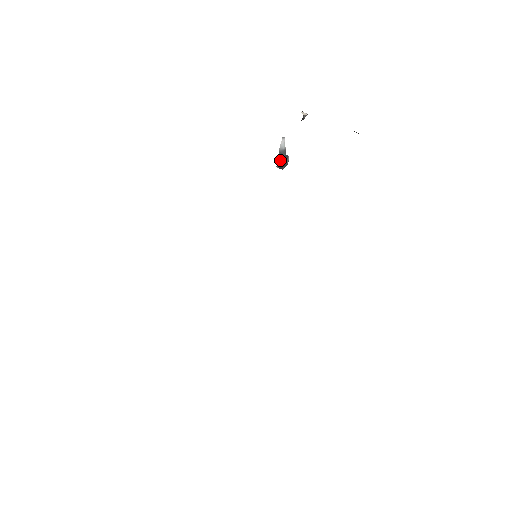
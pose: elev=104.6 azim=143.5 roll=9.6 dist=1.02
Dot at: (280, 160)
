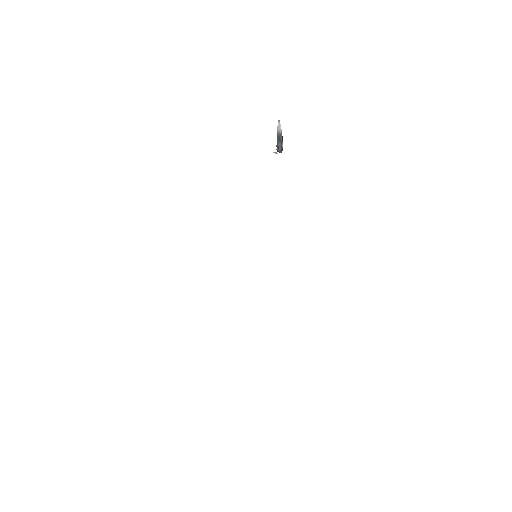
Dot at: (278, 143)
